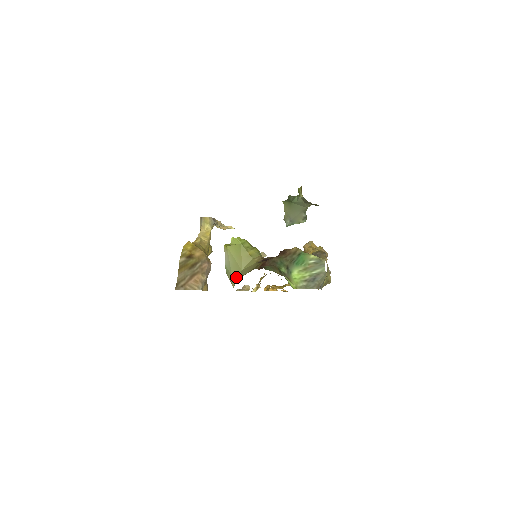
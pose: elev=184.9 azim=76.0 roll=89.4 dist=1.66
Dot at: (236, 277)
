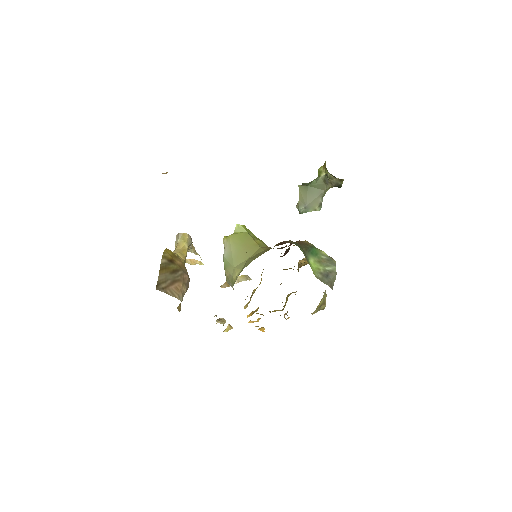
Dot at: (241, 266)
